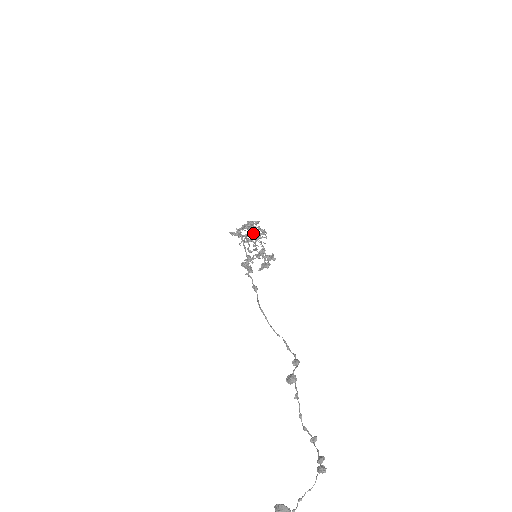
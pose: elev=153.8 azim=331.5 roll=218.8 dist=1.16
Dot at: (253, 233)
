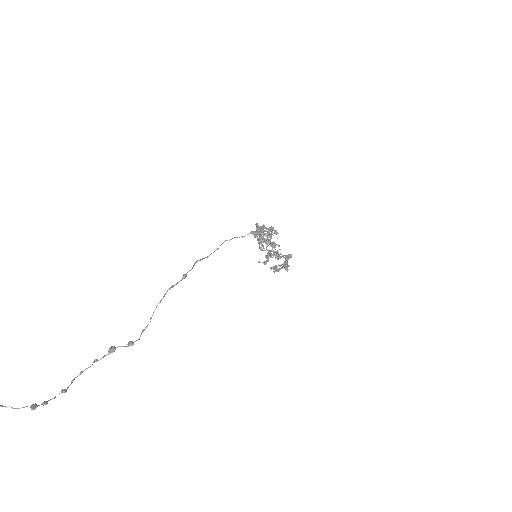
Dot at: (261, 238)
